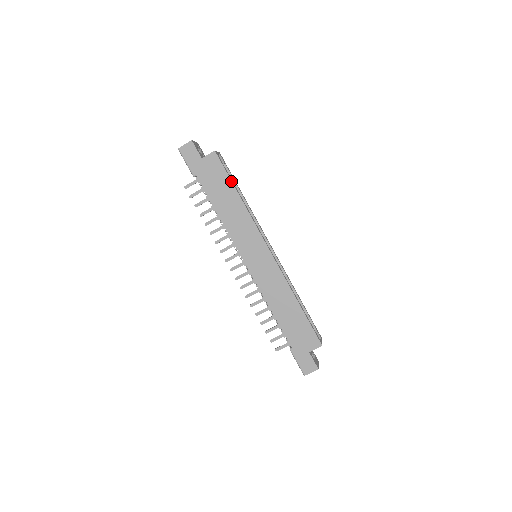
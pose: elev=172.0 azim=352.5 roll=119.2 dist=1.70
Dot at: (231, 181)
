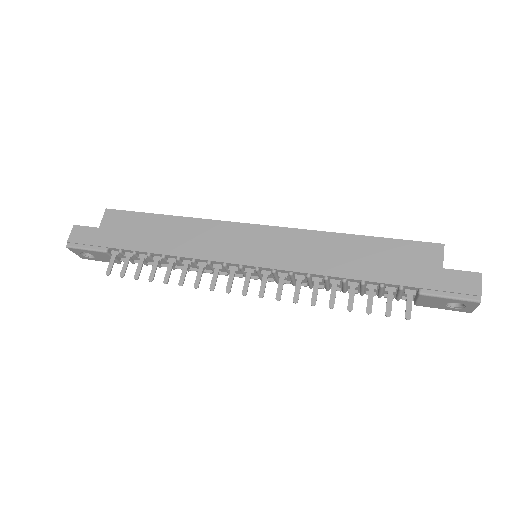
Dot at: (149, 214)
